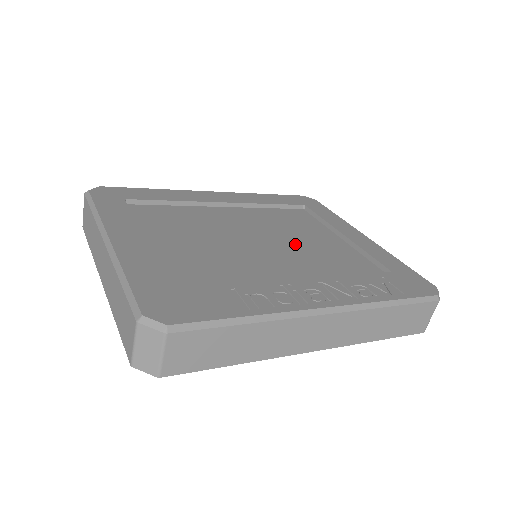
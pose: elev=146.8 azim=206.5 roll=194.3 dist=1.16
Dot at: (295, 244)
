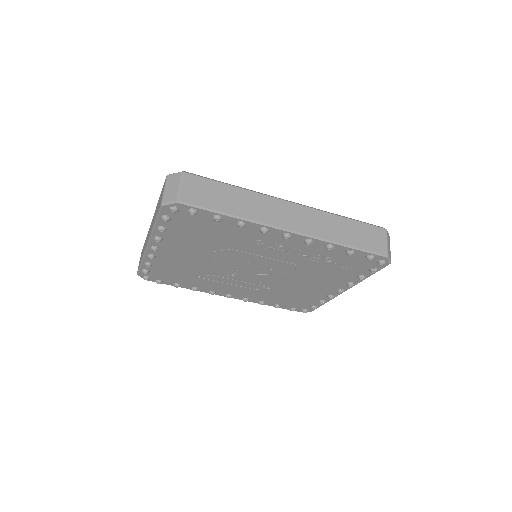
Dot at: occluded
